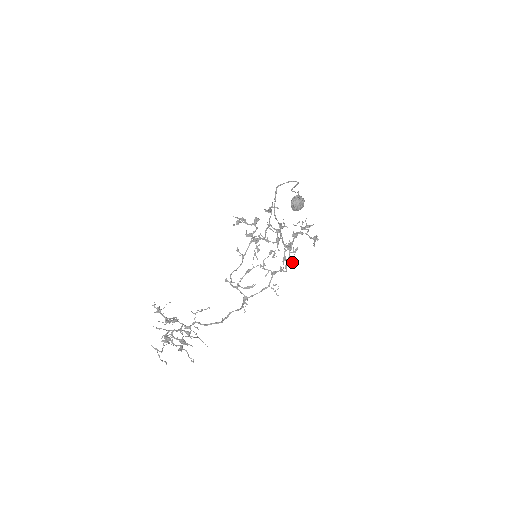
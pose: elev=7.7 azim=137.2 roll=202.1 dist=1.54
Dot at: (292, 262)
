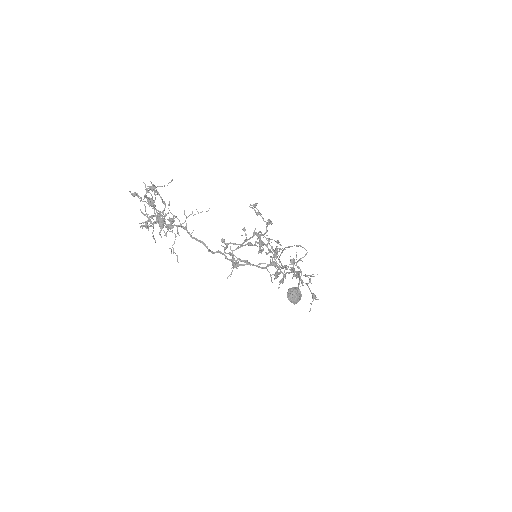
Dot at: occluded
